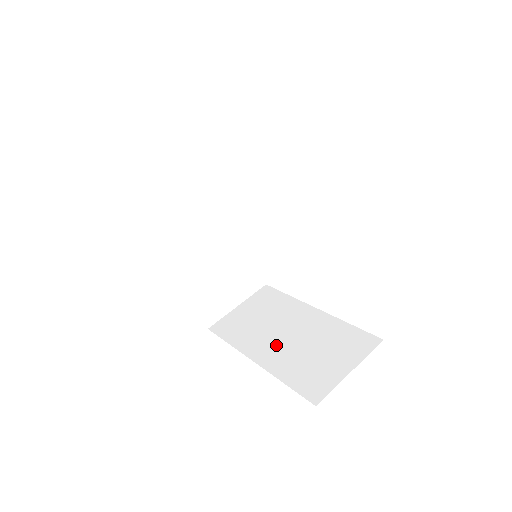
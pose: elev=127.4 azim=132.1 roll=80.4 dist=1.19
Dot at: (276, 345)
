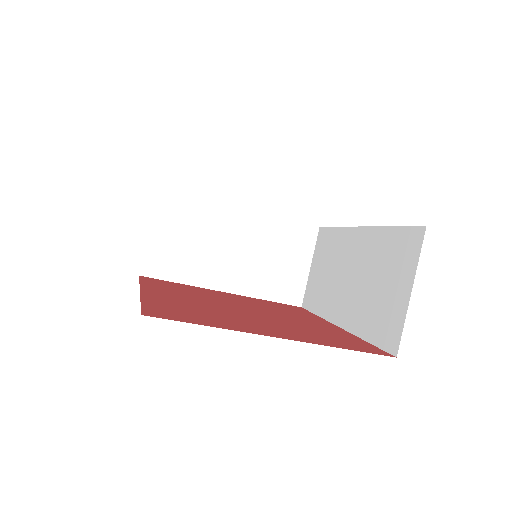
Dot at: (233, 267)
